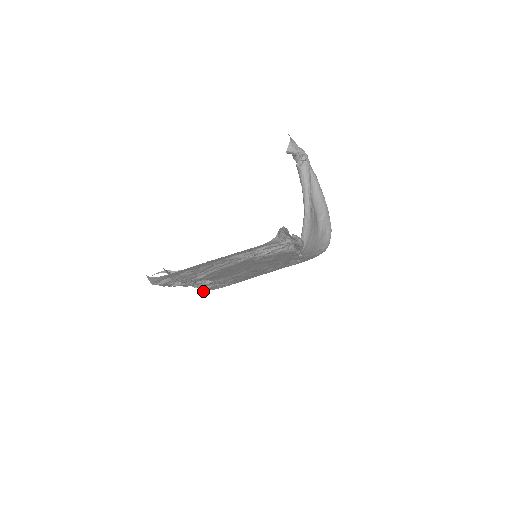
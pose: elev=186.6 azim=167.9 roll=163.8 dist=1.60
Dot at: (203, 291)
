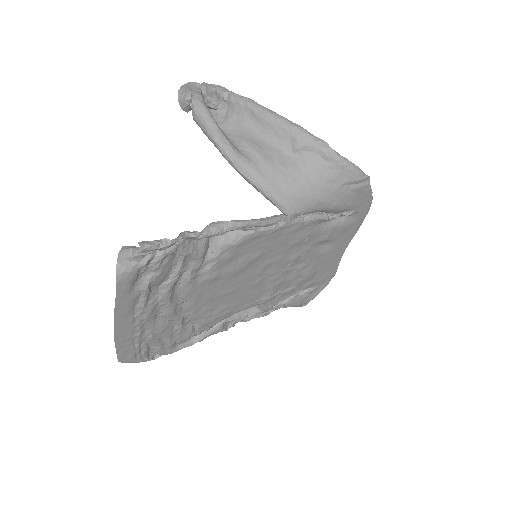
Dot at: occluded
